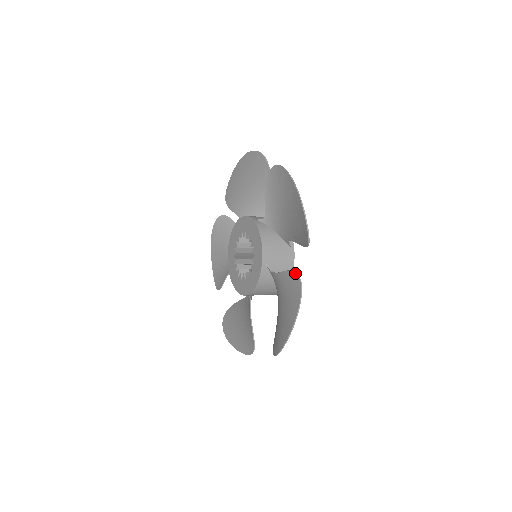
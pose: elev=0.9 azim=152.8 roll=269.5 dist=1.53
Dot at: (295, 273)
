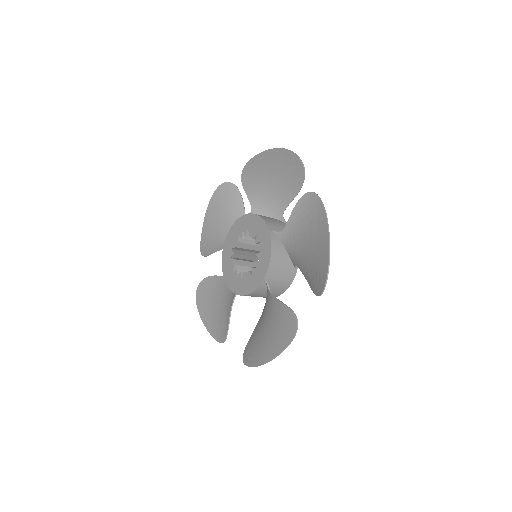
Dot at: (305, 193)
